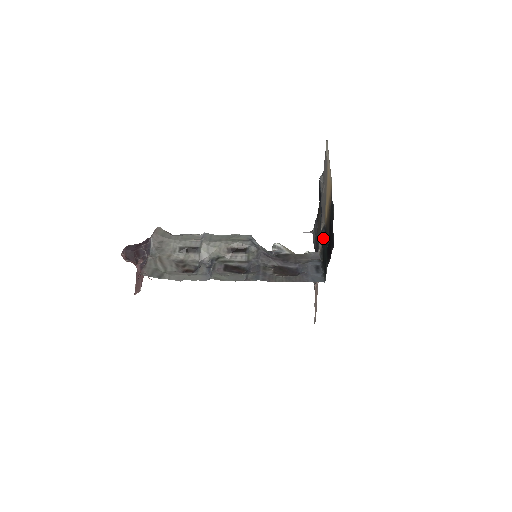
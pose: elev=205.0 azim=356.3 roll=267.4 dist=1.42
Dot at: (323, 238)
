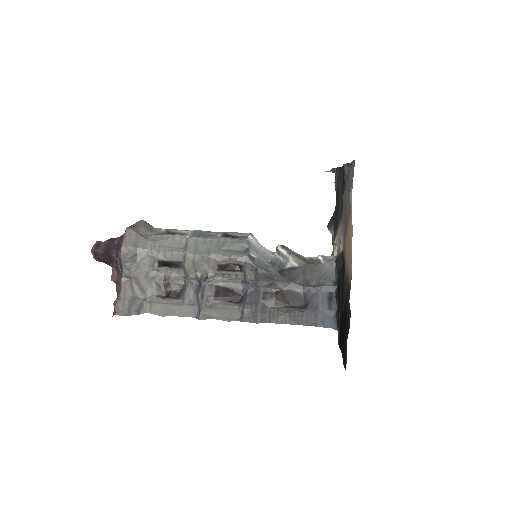
Dot at: (340, 270)
